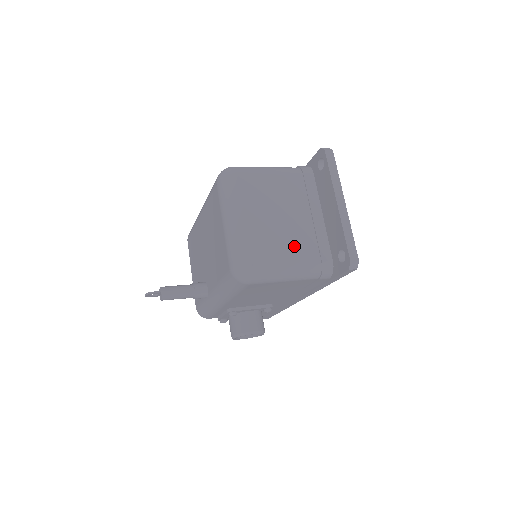
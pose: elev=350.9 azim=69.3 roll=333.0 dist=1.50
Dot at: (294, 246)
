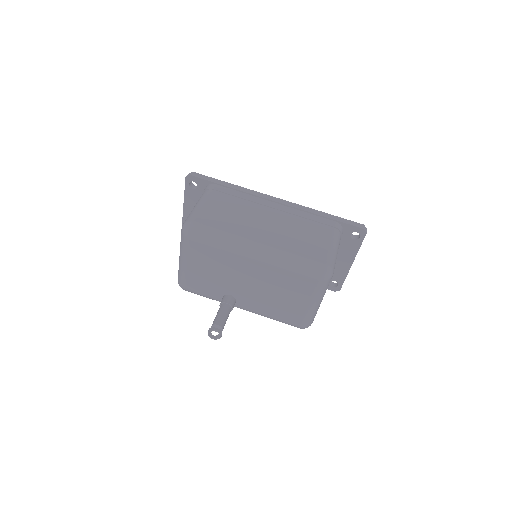
Dot at: occluded
